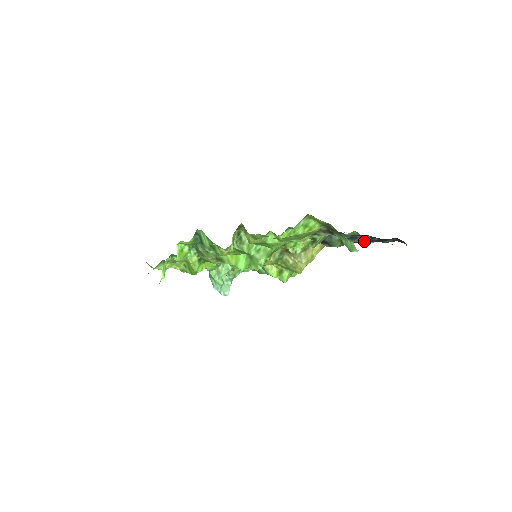
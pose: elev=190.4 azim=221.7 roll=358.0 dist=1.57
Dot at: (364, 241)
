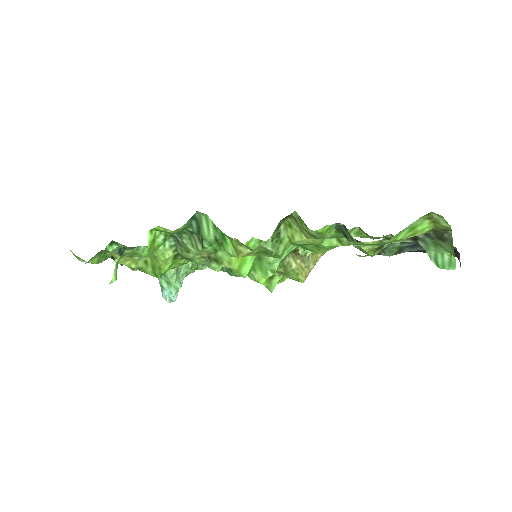
Dot at: (419, 250)
